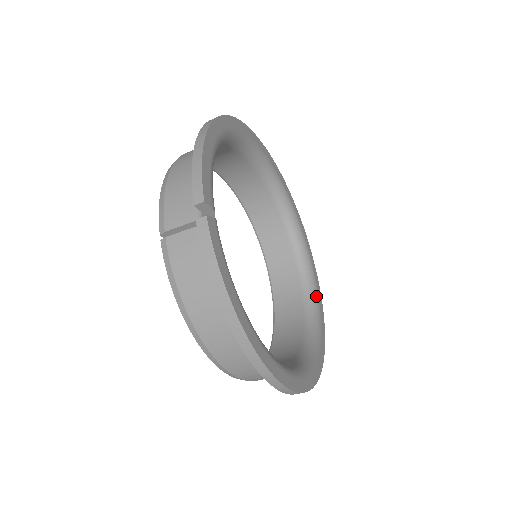
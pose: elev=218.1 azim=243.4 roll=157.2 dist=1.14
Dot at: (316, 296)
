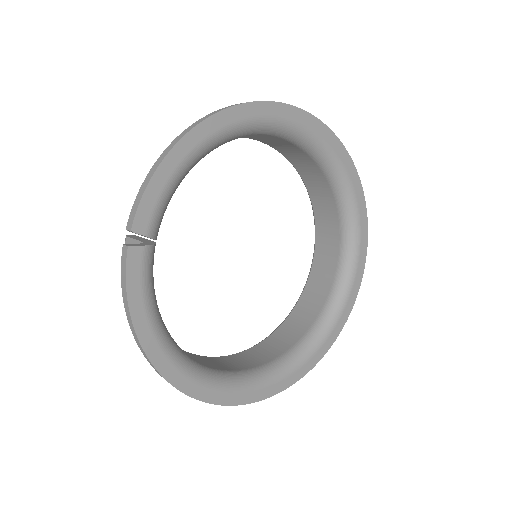
Dot at: (343, 301)
